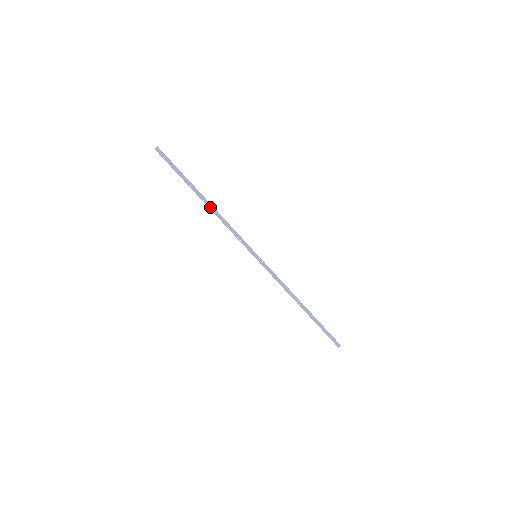
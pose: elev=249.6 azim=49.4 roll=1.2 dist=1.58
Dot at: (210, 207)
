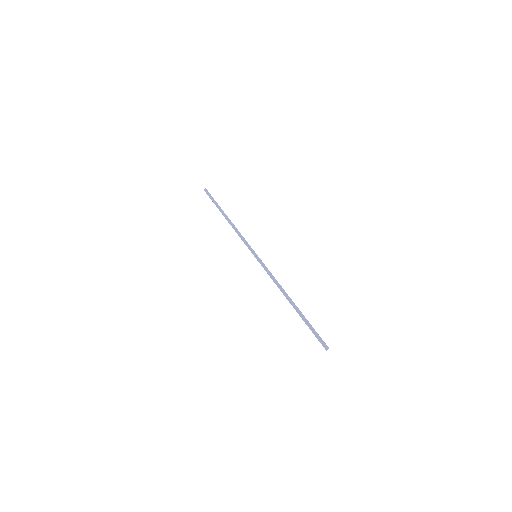
Dot at: (229, 222)
